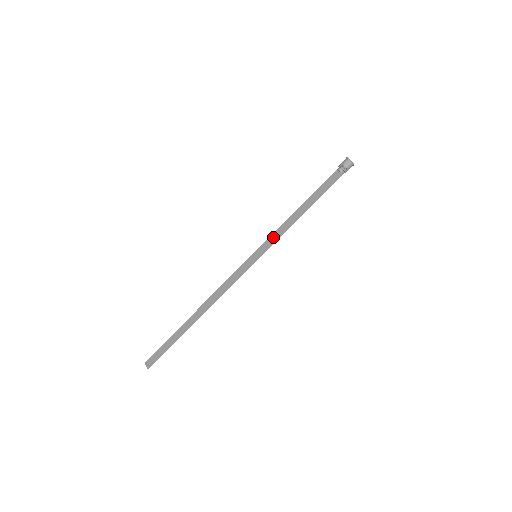
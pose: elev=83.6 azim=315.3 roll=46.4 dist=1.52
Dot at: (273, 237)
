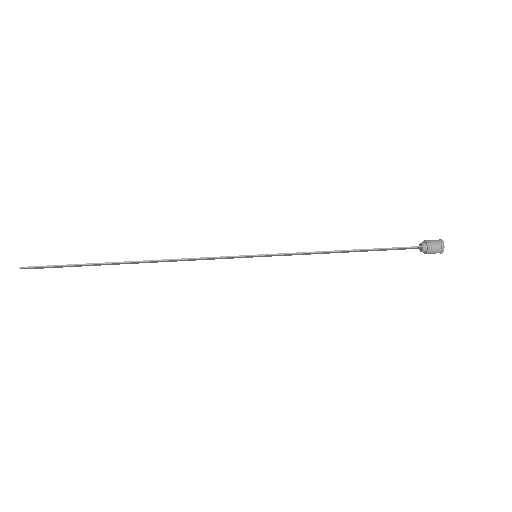
Dot at: (292, 253)
